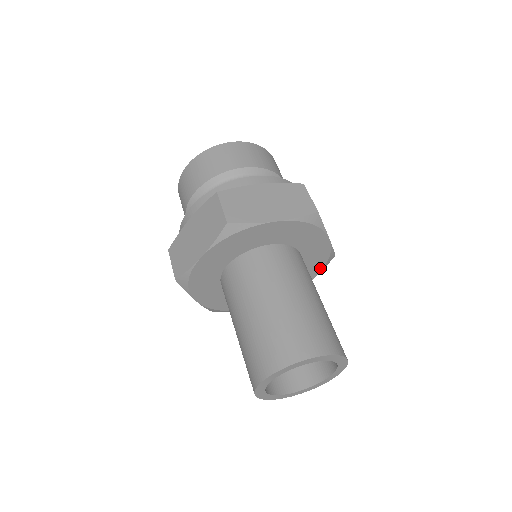
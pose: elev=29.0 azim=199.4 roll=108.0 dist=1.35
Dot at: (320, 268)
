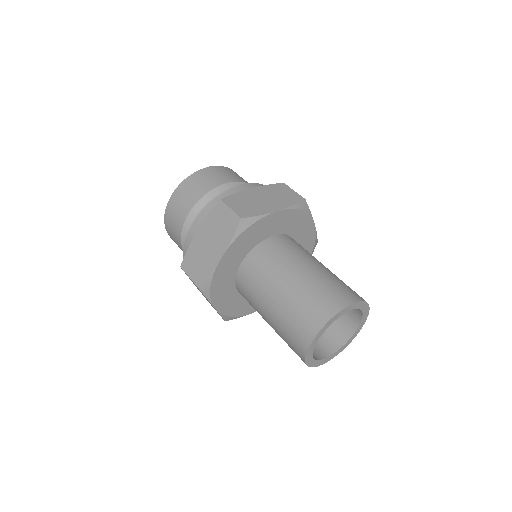
Dot at: occluded
